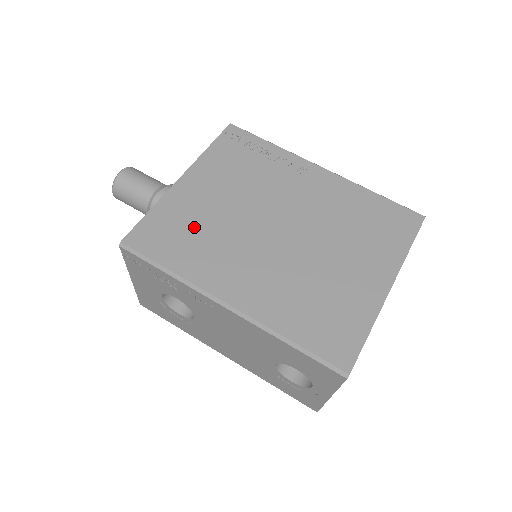
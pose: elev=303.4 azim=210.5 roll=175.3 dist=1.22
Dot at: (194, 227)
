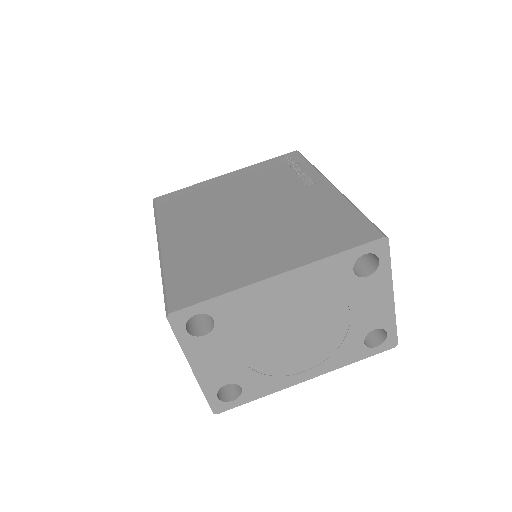
Dot at: (198, 200)
